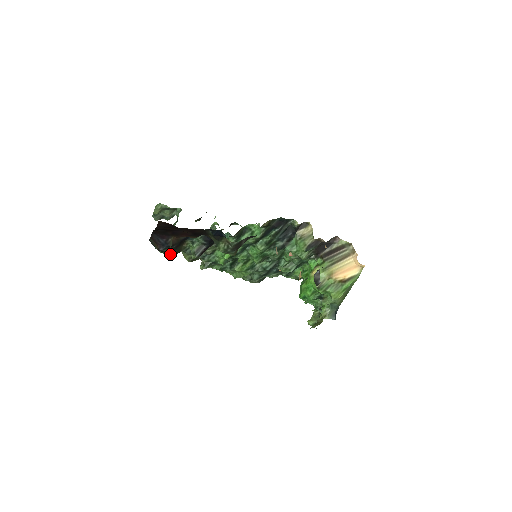
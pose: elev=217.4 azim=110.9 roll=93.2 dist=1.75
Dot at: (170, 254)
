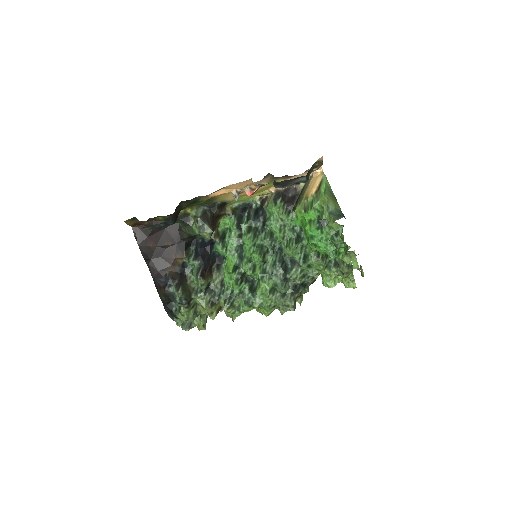
Dot at: (177, 291)
